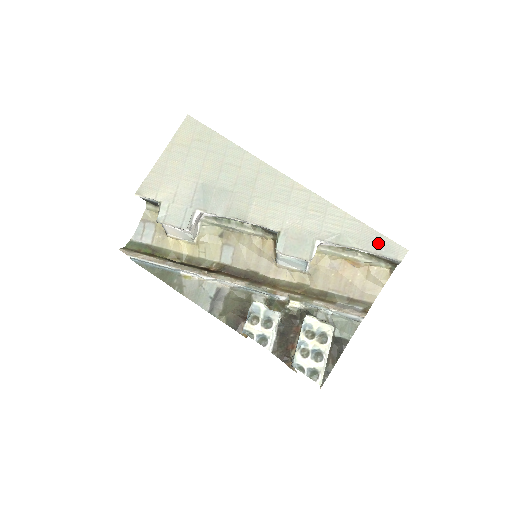
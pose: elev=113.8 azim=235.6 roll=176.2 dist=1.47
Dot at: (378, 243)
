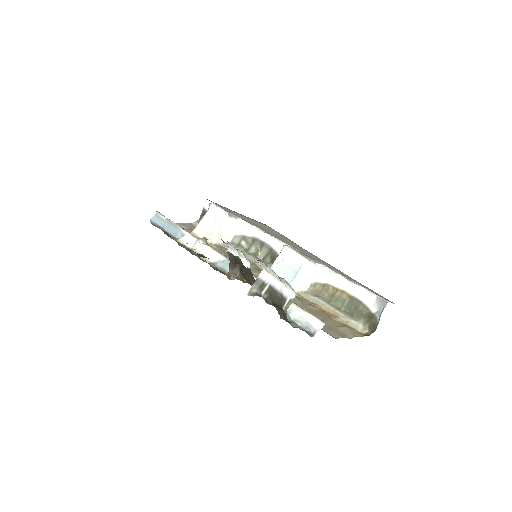
Dot at: (371, 290)
